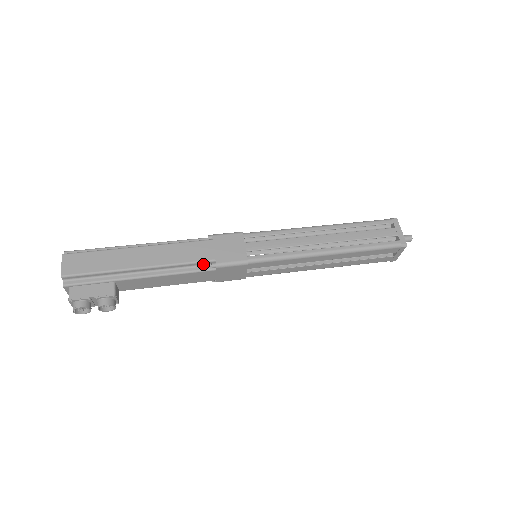
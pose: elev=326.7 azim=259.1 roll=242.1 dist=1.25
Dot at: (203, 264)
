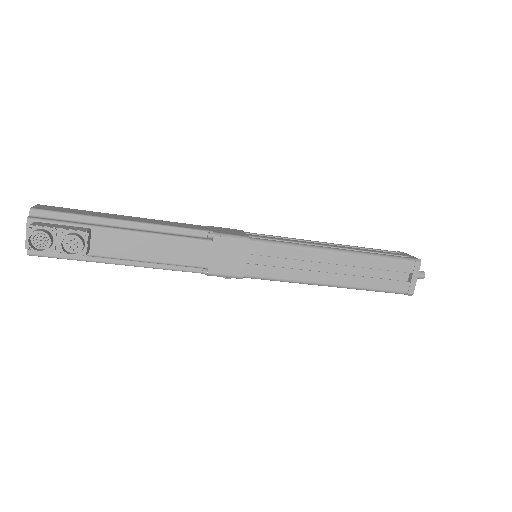
Dot at: (198, 235)
